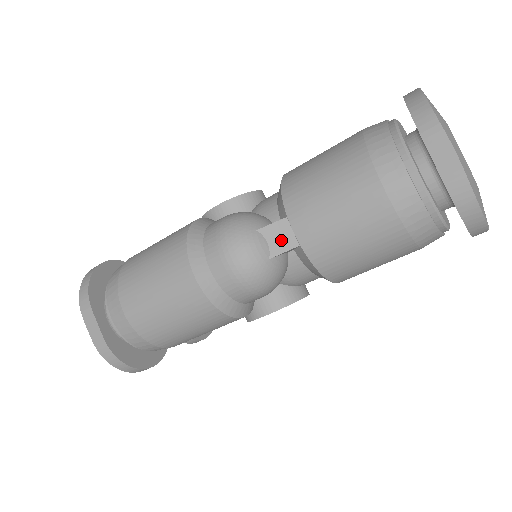
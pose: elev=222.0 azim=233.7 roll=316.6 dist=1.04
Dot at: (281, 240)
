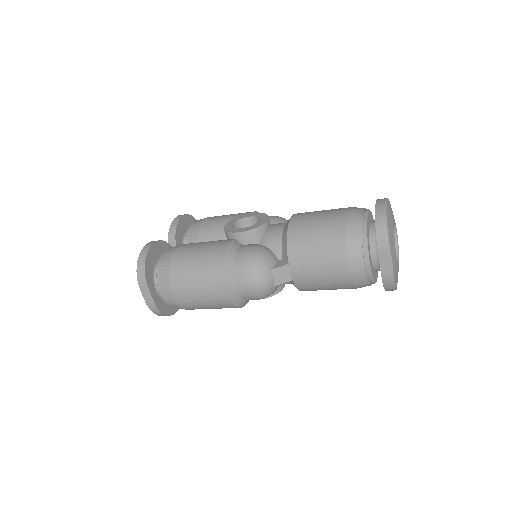
Dot at: (282, 277)
